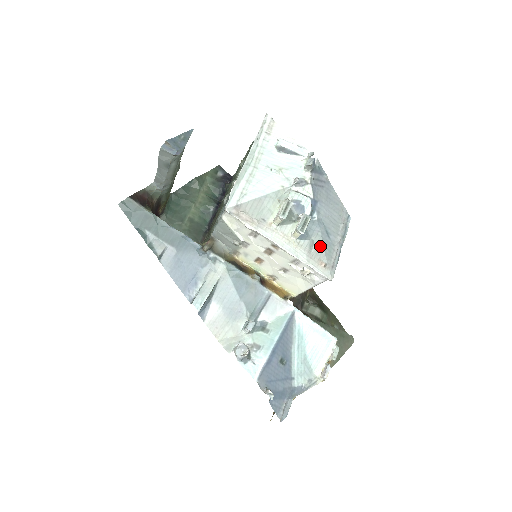
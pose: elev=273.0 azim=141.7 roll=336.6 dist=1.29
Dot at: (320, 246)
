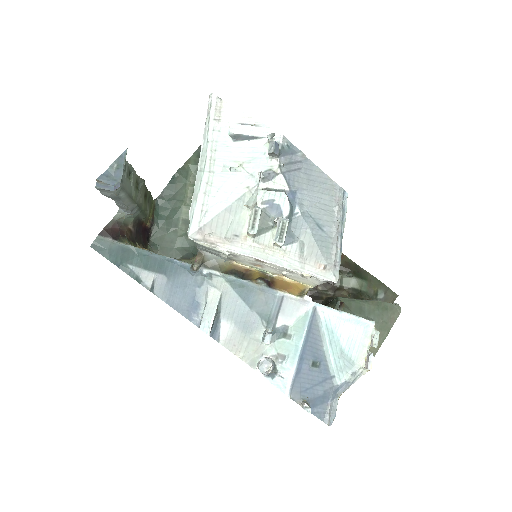
Dot at: (313, 246)
